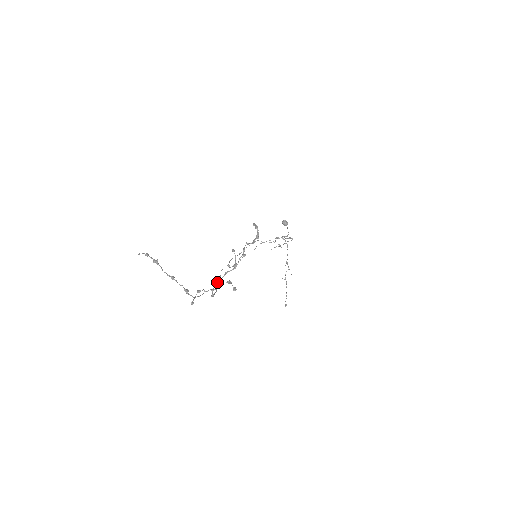
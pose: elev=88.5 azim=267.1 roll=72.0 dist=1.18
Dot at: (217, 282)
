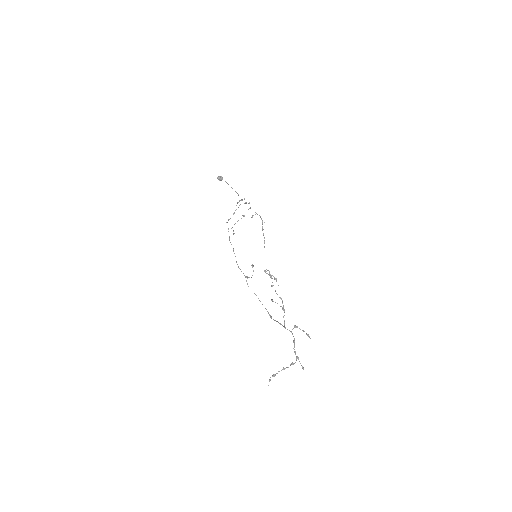
Dot at: (285, 328)
